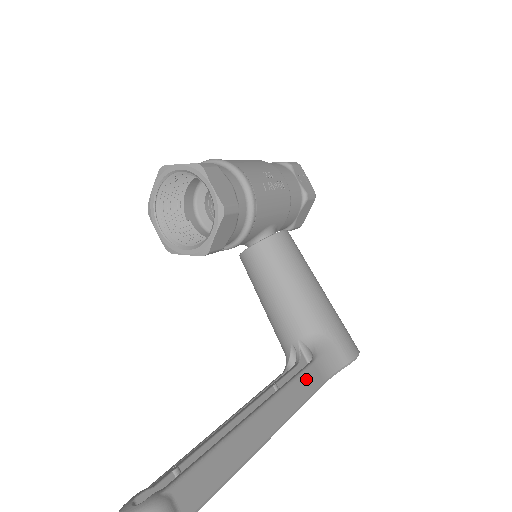
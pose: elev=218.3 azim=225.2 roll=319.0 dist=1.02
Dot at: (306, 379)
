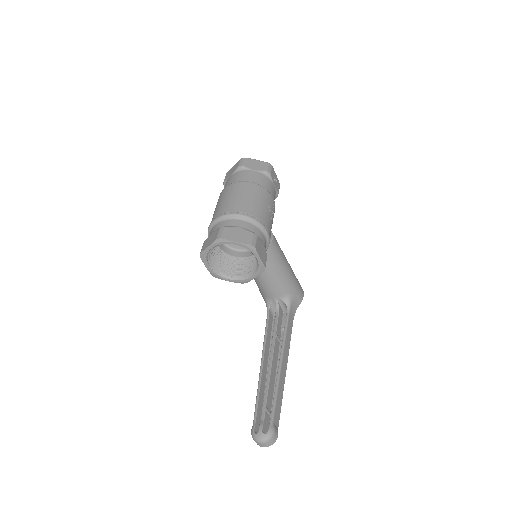
Dot at: (289, 326)
